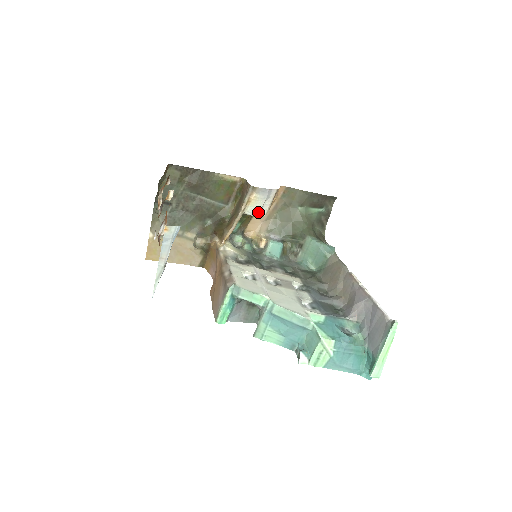
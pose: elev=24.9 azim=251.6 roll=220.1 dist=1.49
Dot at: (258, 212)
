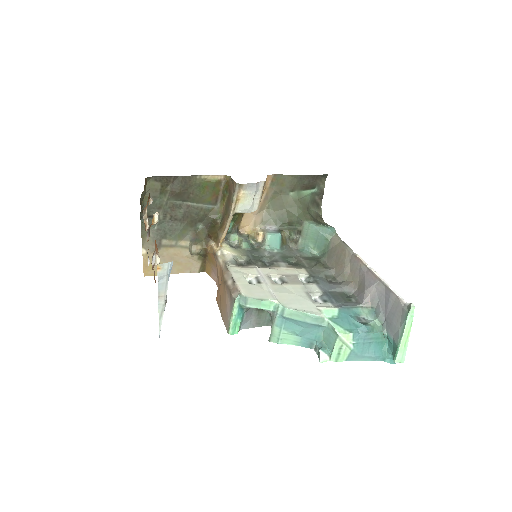
Dot at: (249, 208)
